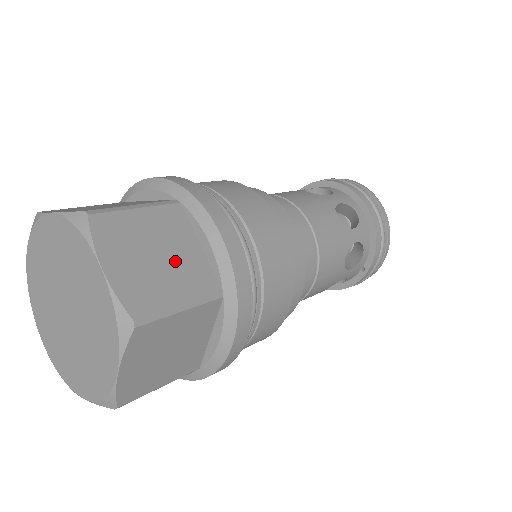
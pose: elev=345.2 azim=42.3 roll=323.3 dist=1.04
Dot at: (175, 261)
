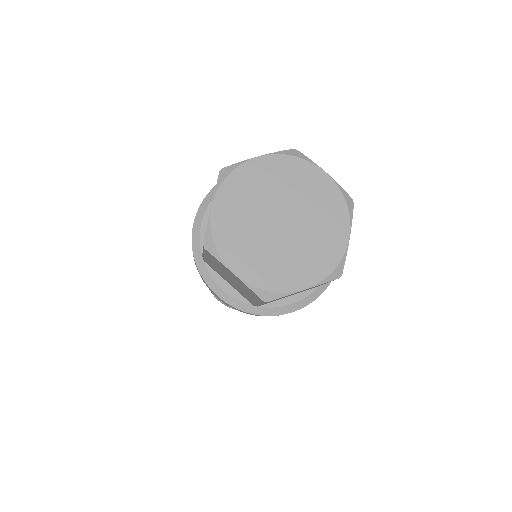
Dot at: occluded
